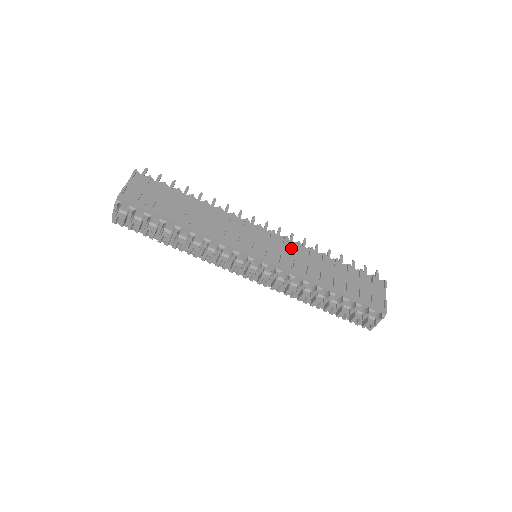
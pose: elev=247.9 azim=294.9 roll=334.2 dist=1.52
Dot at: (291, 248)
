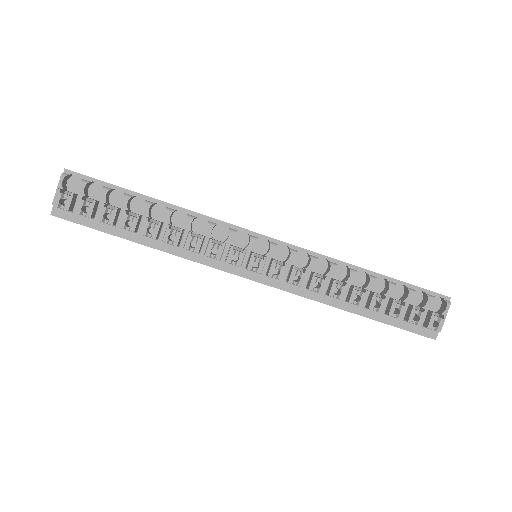
Dot at: occluded
